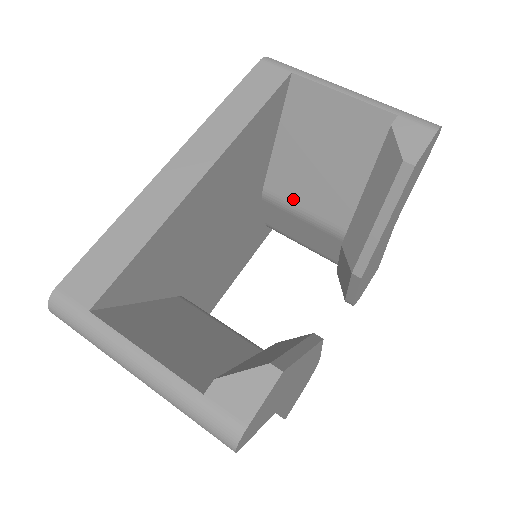
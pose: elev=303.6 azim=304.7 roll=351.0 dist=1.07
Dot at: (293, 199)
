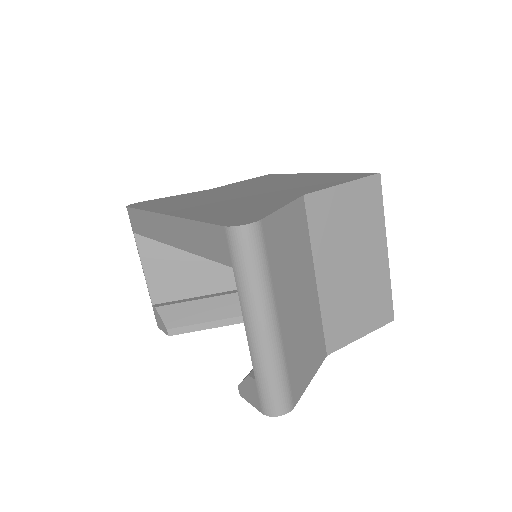
Dot at: occluded
